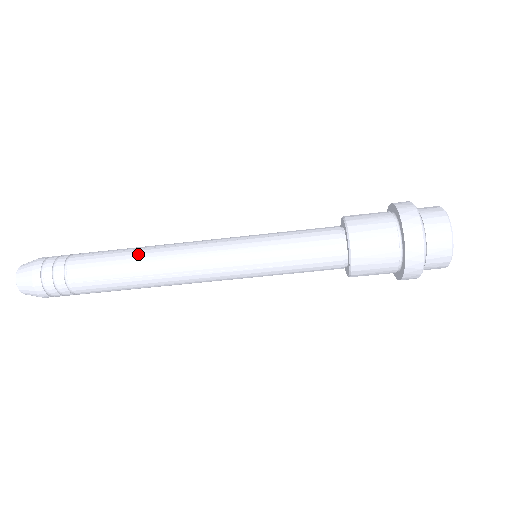
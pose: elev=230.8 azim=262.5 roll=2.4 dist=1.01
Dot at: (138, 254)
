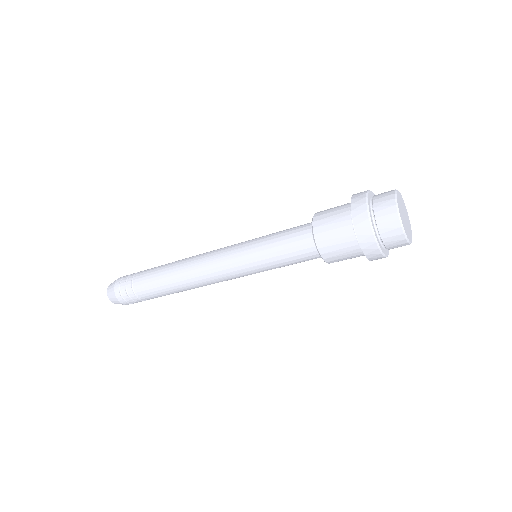
Dot at: (175, 263)
